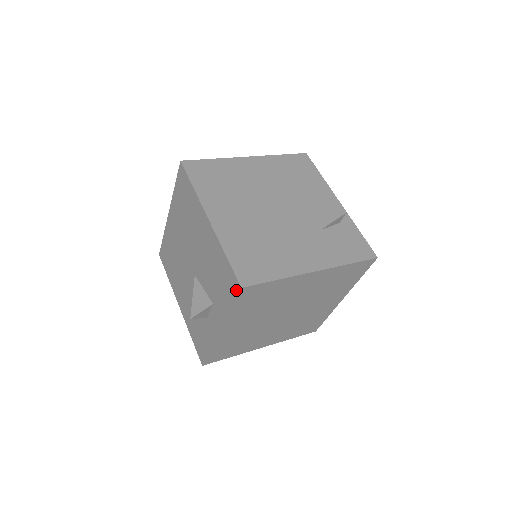
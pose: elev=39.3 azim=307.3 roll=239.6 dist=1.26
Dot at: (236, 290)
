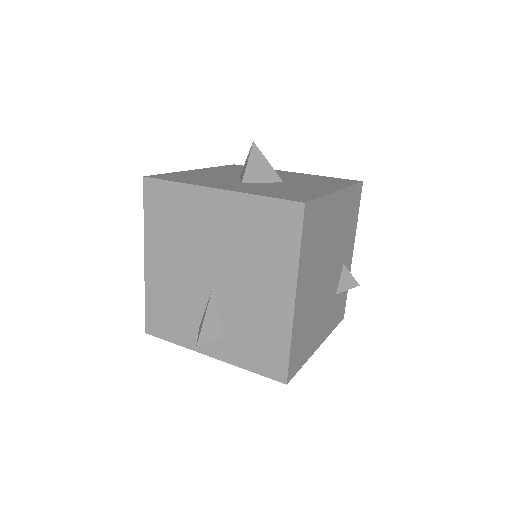
Dot at: (277, 377)
